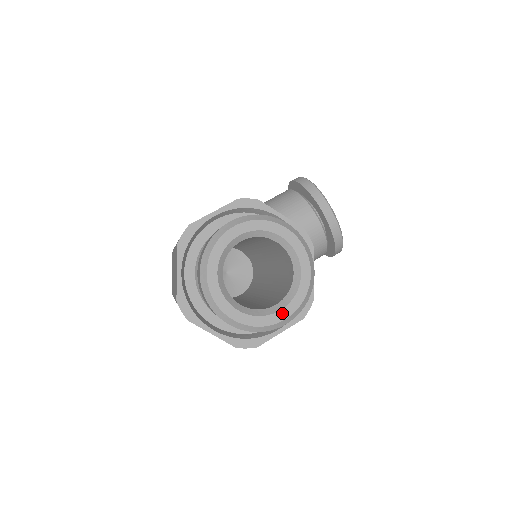
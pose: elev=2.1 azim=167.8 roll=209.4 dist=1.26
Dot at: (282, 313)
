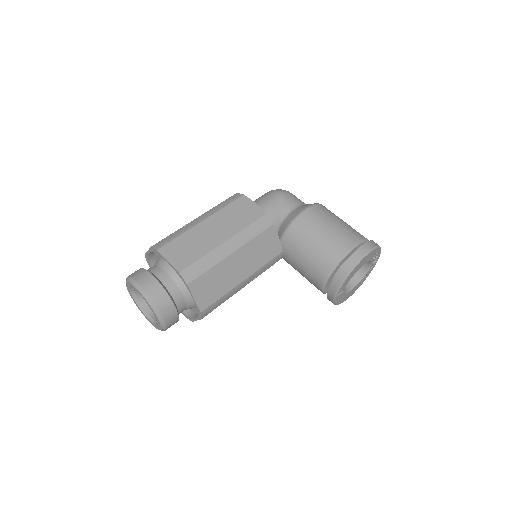
Dot at: (147, 318)
